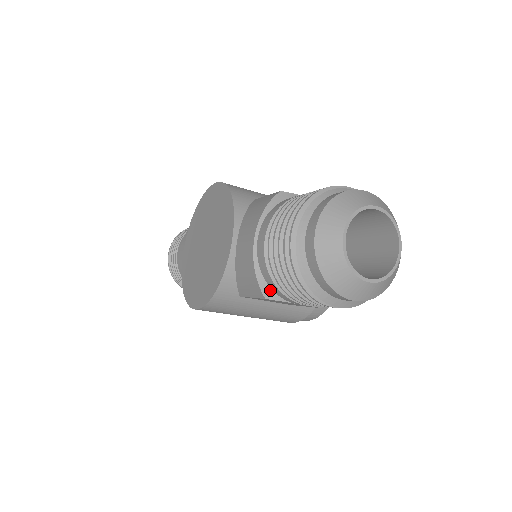
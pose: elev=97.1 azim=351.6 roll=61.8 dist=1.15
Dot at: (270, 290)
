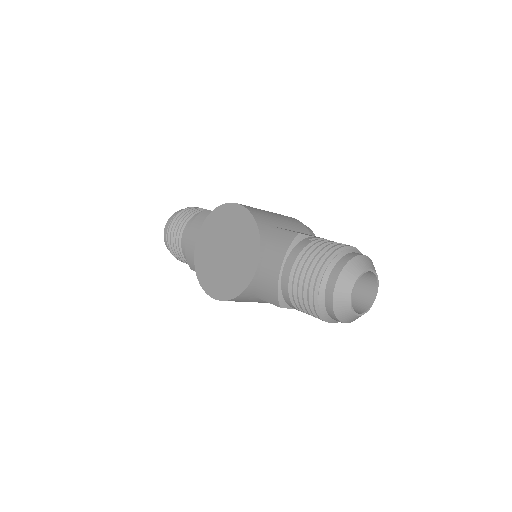
Dot at: (285, 303)
